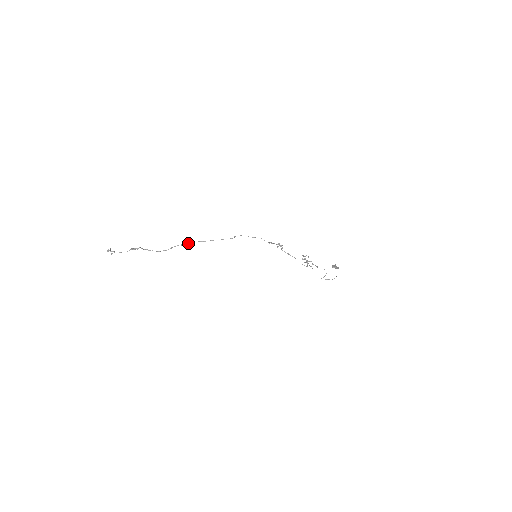
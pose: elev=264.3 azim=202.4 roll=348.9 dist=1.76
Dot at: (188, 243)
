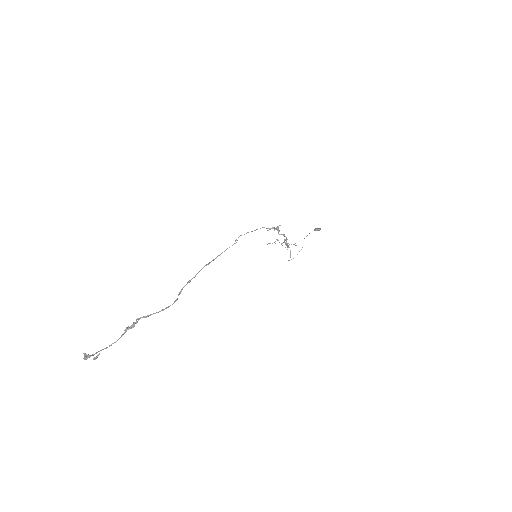
Dot at: occluded
